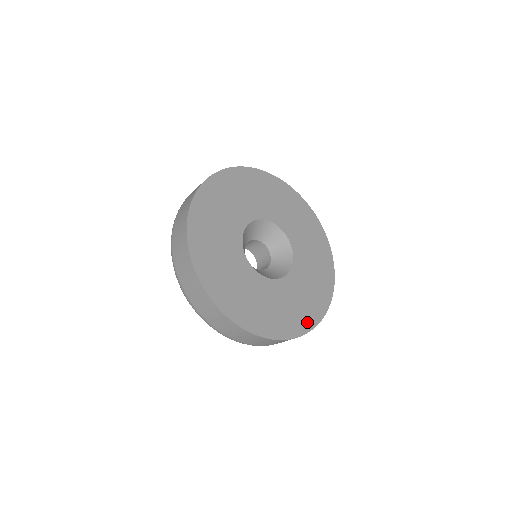
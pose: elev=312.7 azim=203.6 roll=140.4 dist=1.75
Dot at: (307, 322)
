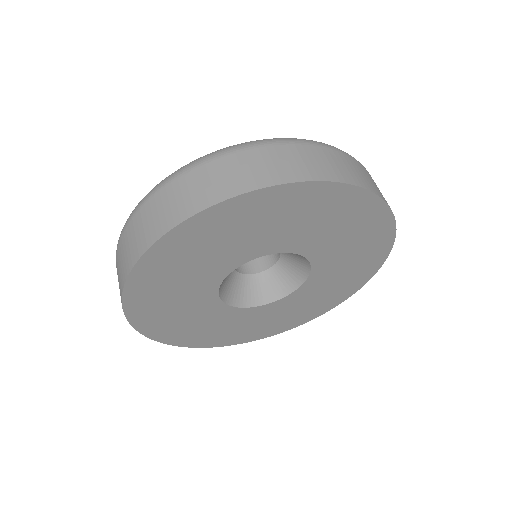
Dot at: (246, 338)
